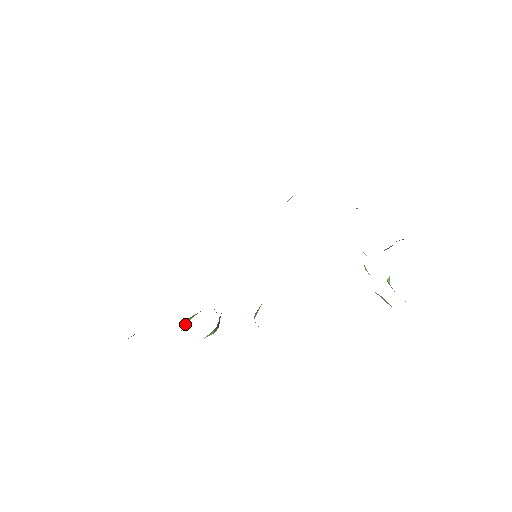
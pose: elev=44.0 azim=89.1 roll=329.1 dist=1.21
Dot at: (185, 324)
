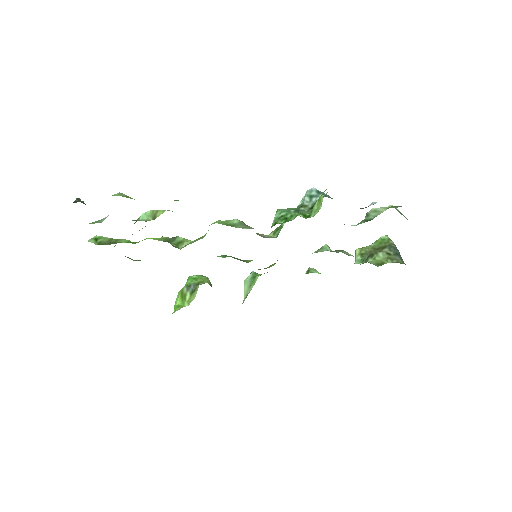
Dot at: (181, 298)
